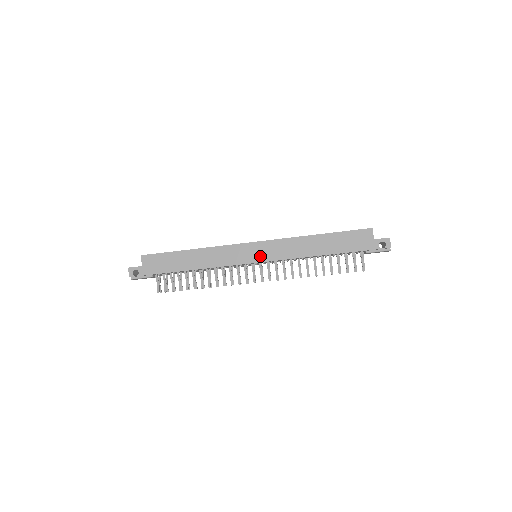
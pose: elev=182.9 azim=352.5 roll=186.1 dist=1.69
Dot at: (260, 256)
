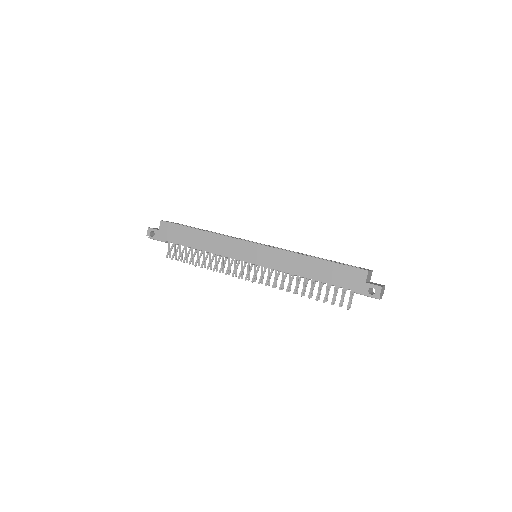
Dot at: (256, 258)
